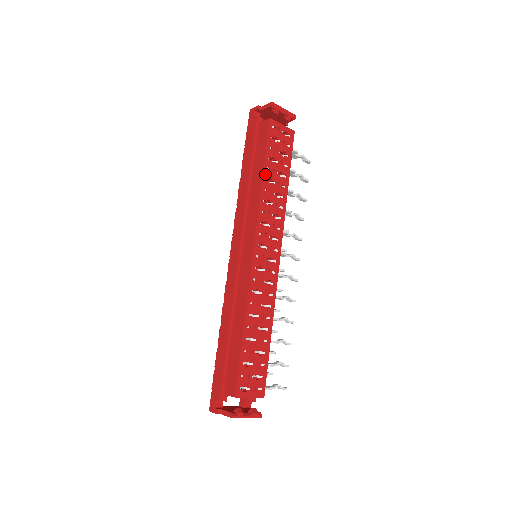
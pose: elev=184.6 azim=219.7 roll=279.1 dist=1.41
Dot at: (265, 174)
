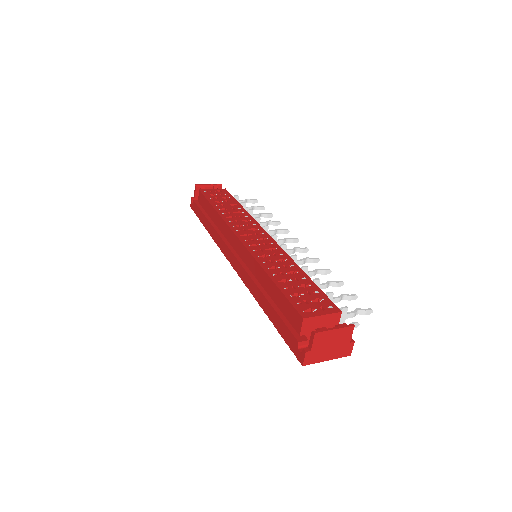
Dot at: (216, 208)
